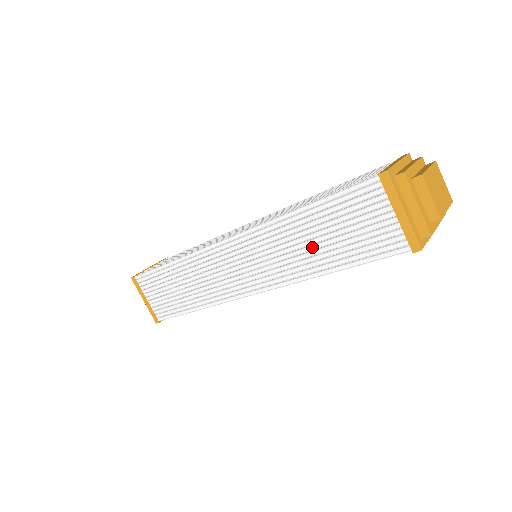
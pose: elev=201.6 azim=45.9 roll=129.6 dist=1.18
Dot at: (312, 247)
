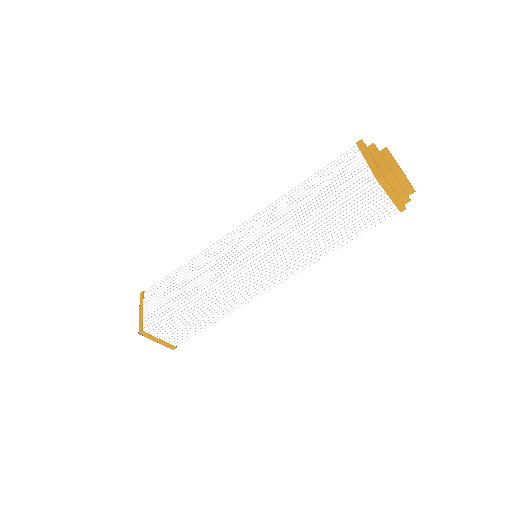
Dot at: (303, 206)
